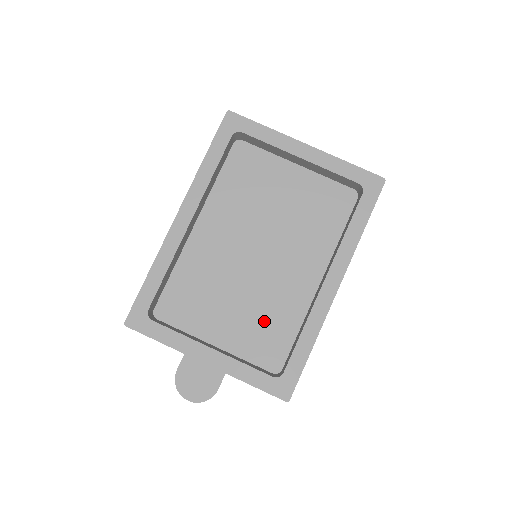
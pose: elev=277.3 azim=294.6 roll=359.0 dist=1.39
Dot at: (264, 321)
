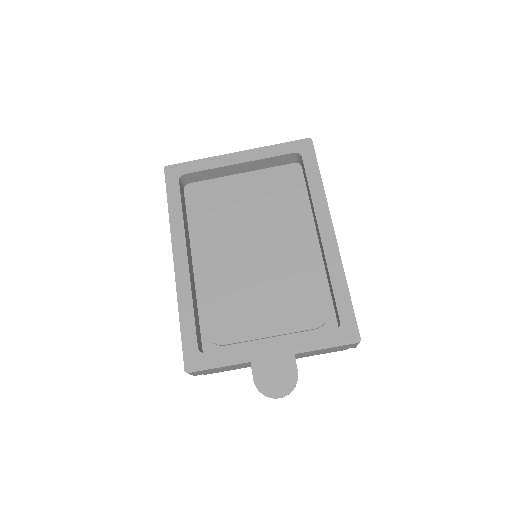
Dot at: (297, 297)
